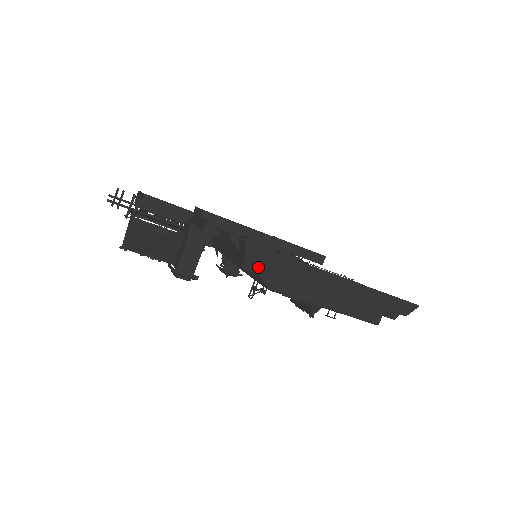
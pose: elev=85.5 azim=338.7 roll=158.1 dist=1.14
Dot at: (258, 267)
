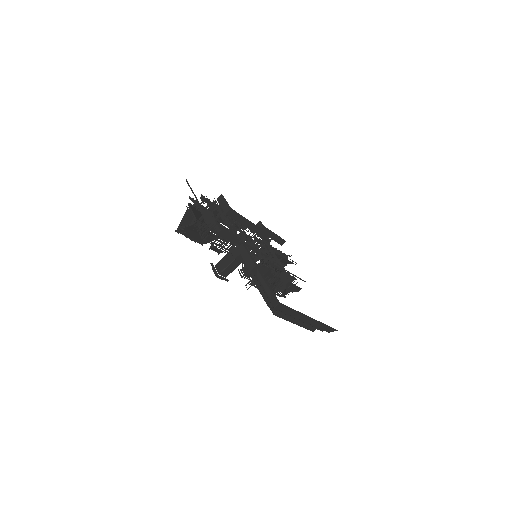
Dot at: occluded
